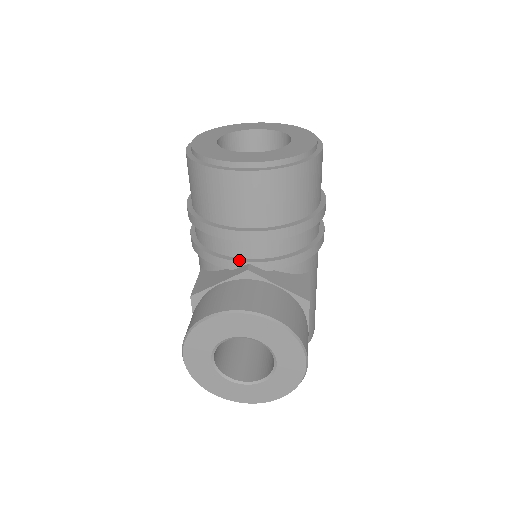
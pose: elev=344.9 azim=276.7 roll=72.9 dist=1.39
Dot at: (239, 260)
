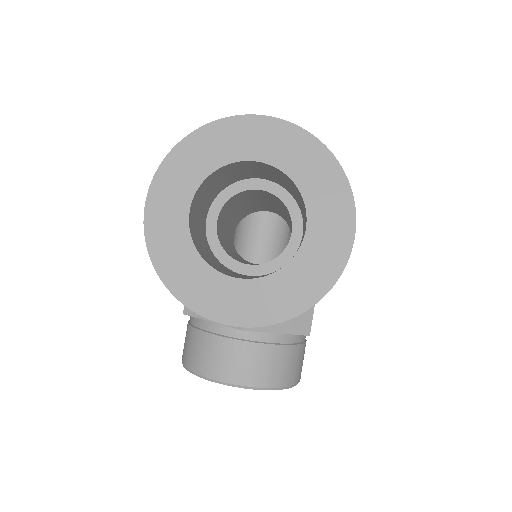
Dot at: occluded
